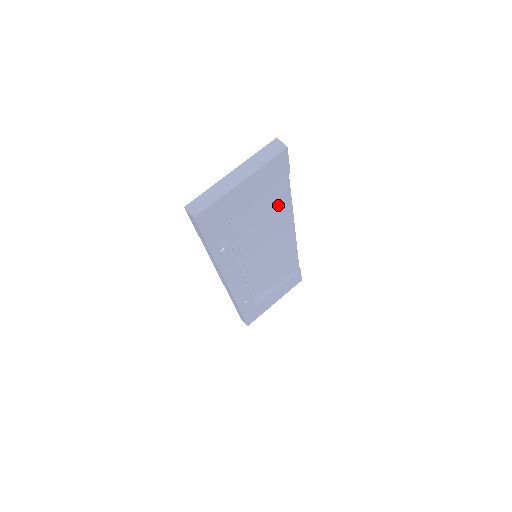
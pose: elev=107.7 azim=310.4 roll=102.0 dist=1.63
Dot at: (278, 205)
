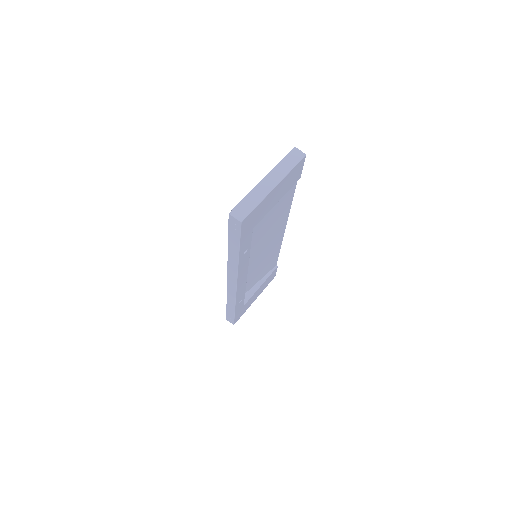
Dot at: (283, 207)
